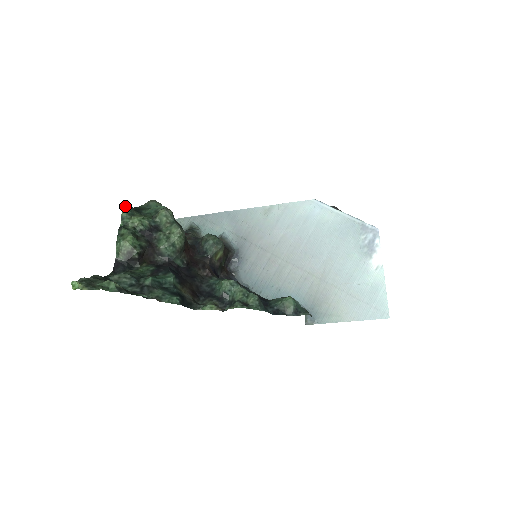
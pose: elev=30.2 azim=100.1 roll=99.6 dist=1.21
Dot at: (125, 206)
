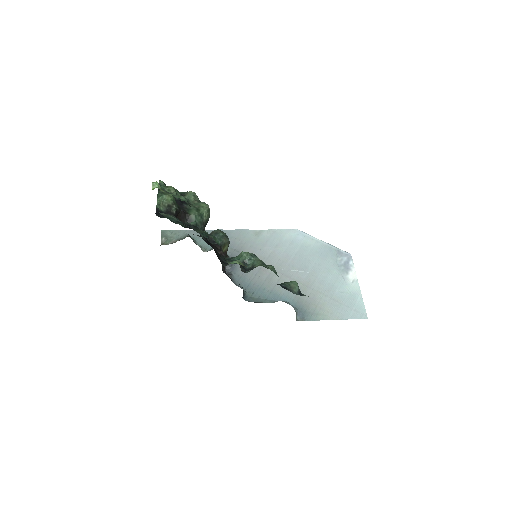
Dot at: (160, 180)
